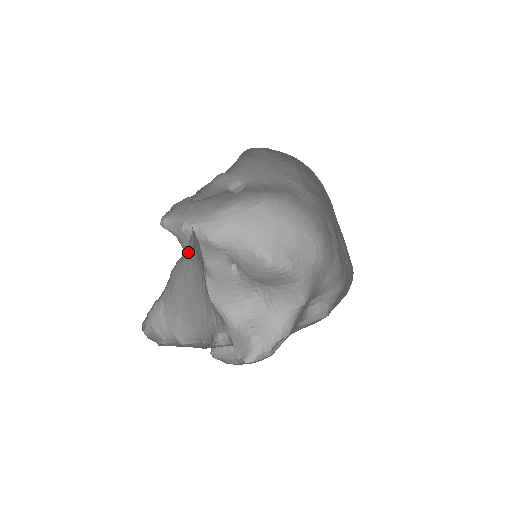
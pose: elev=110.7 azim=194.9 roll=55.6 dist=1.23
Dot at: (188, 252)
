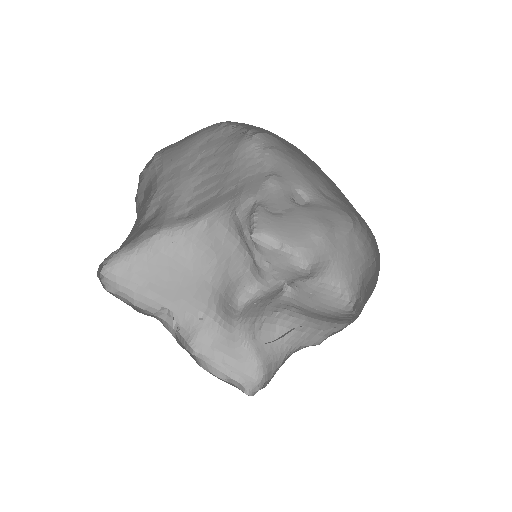
Dot at: (190, 233)
